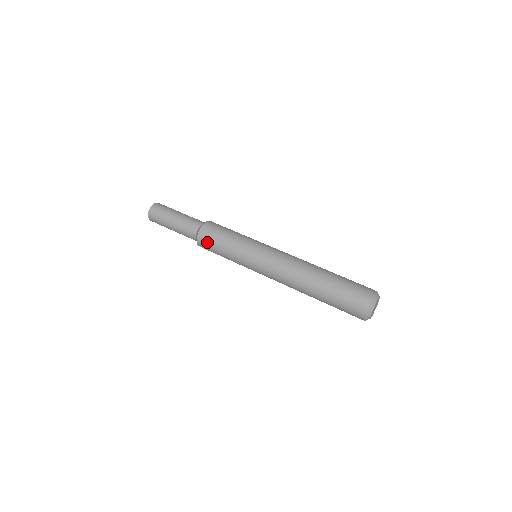
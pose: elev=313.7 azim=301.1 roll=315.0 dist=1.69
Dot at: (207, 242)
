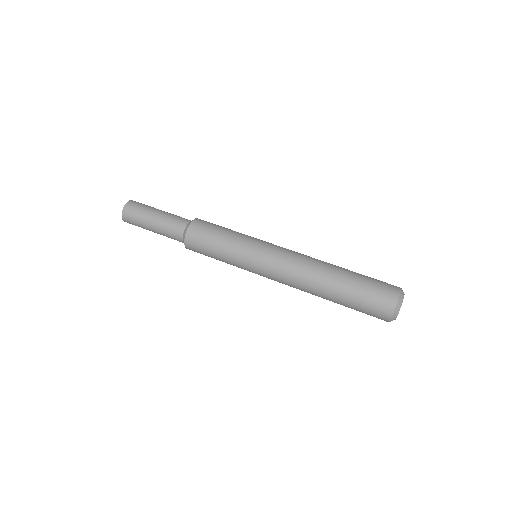
Dot at: (197, 244)
